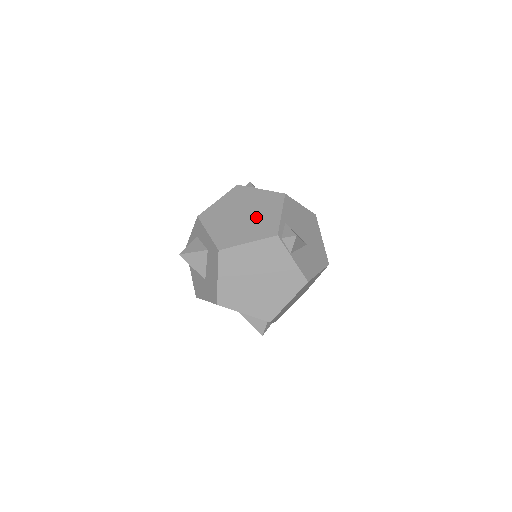
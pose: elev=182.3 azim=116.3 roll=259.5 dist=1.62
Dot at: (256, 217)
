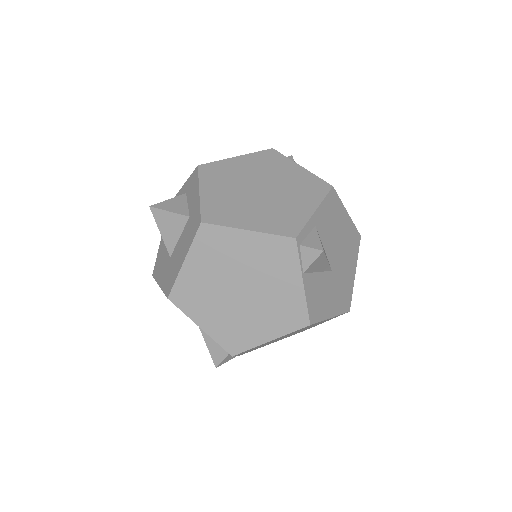
Dot at: (277, 200)
